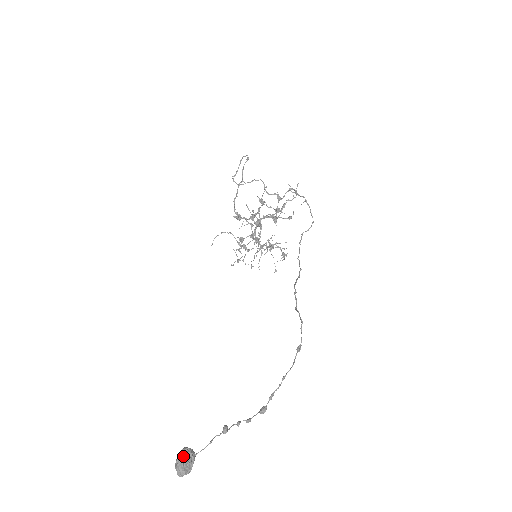
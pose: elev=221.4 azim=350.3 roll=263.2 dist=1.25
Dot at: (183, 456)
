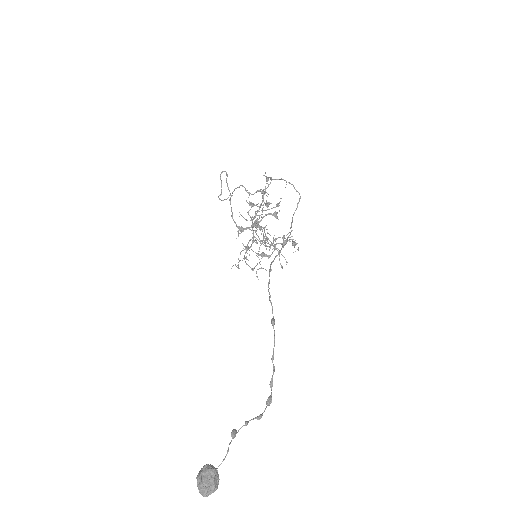
Dot at: (200, 474)
